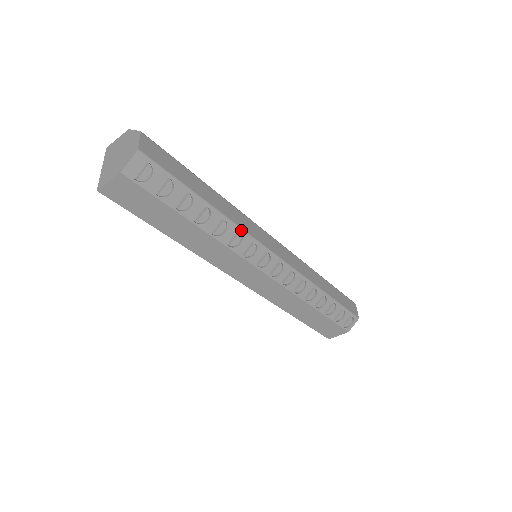
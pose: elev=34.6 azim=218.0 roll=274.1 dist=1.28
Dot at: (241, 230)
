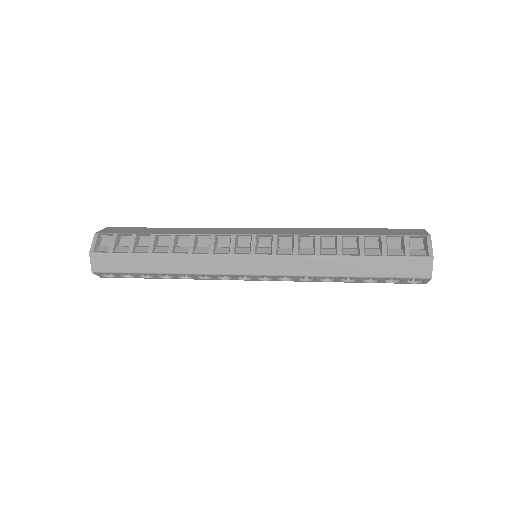
Dot at: (201, 274)
